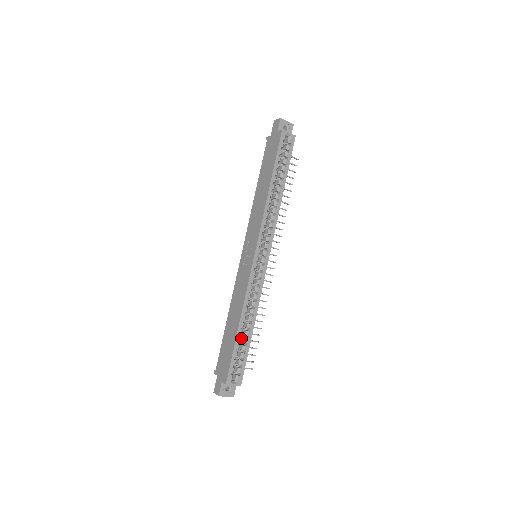
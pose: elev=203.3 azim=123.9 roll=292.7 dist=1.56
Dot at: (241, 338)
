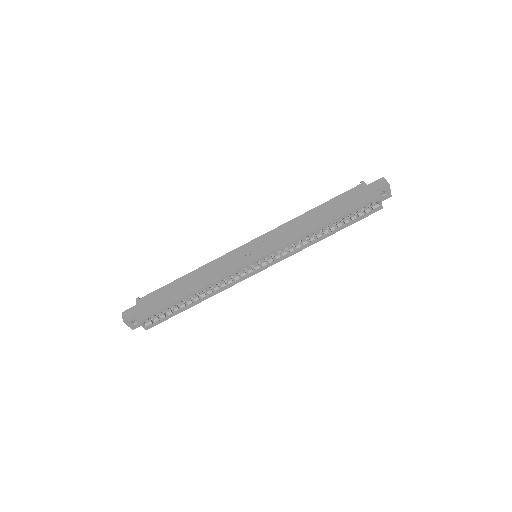
Dot at: occluded
